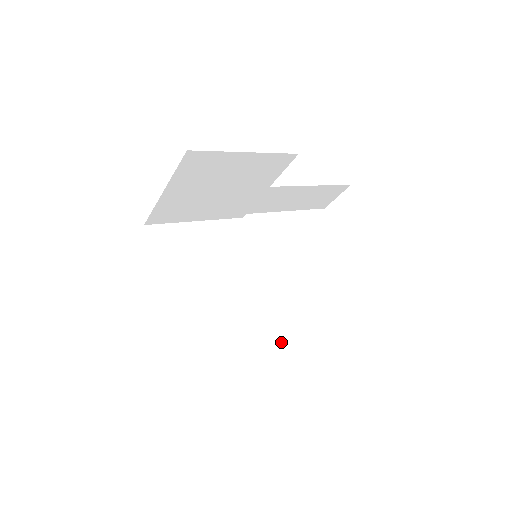
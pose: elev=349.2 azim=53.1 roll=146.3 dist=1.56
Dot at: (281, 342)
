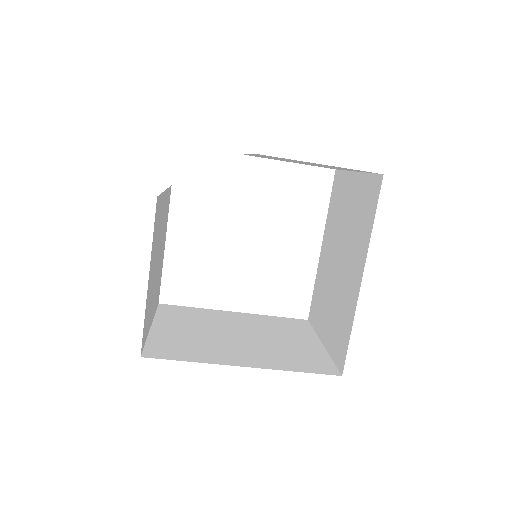
Dot at: (308, 325)
